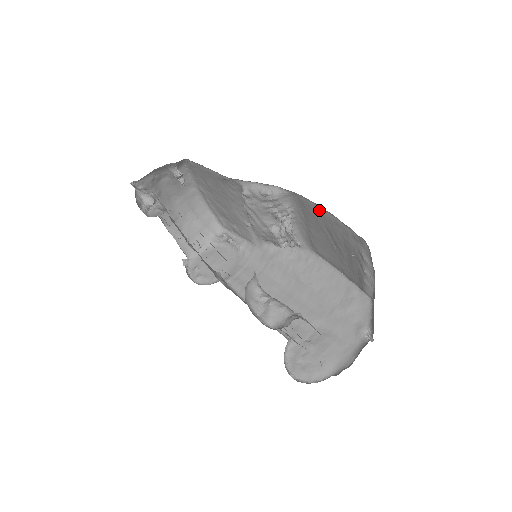
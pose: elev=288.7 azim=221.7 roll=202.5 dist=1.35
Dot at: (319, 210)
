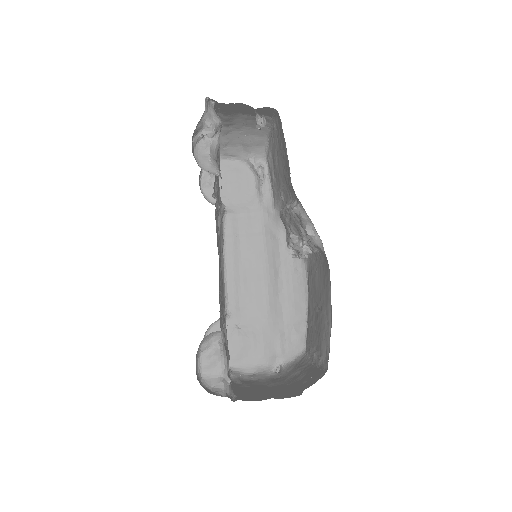
Dot at: (329, 297)
